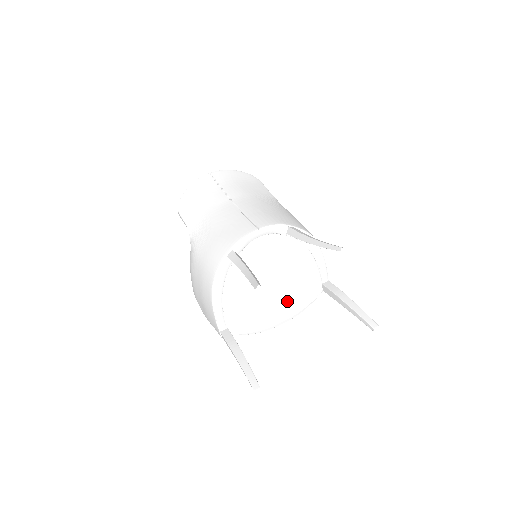
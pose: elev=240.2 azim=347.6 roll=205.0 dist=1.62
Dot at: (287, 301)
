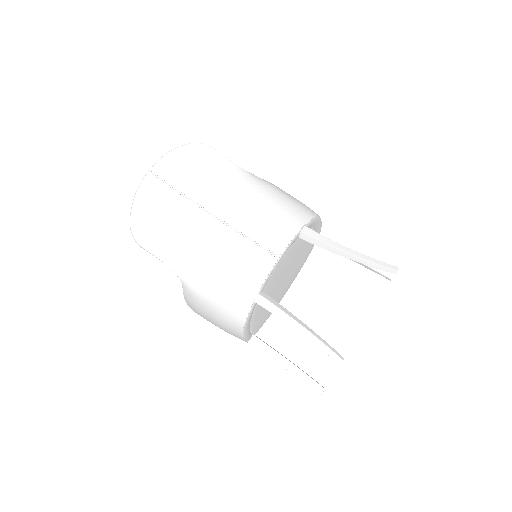
Dot at: (293, 275)
